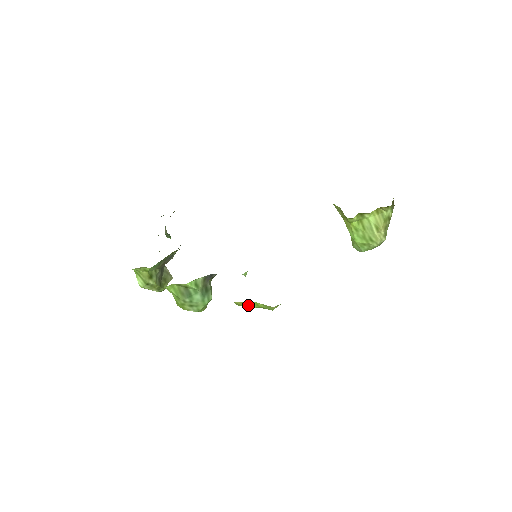
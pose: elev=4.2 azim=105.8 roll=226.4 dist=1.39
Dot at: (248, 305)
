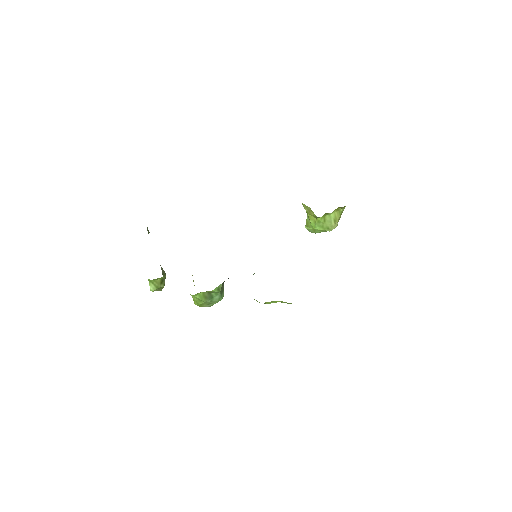
Dot at: (270, 303)
